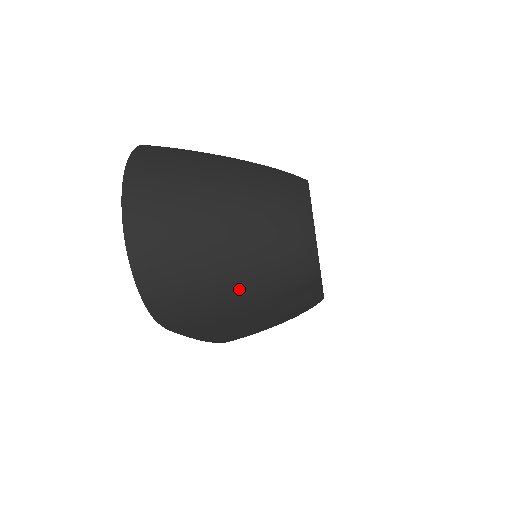
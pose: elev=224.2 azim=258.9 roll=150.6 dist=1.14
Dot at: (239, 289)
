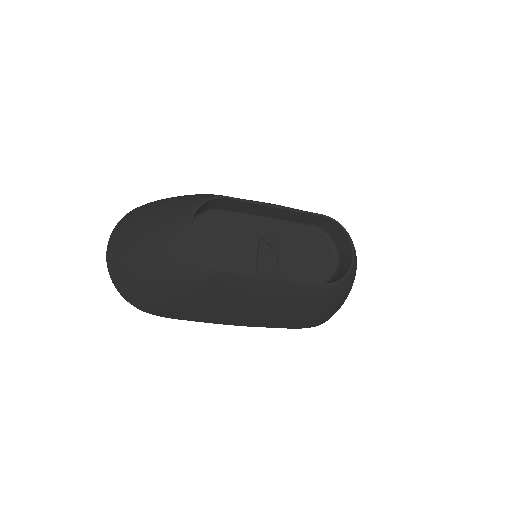
Dot at: (162, 289)
